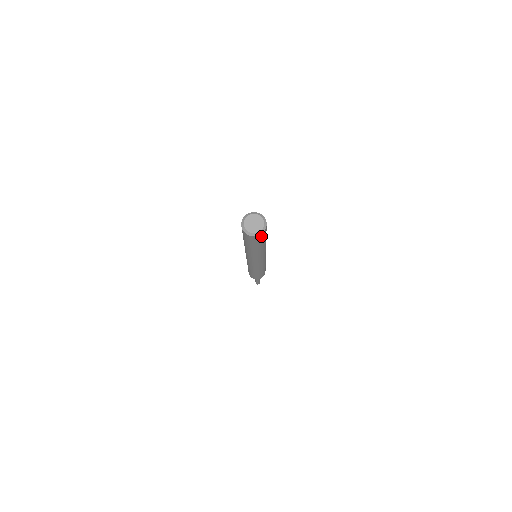
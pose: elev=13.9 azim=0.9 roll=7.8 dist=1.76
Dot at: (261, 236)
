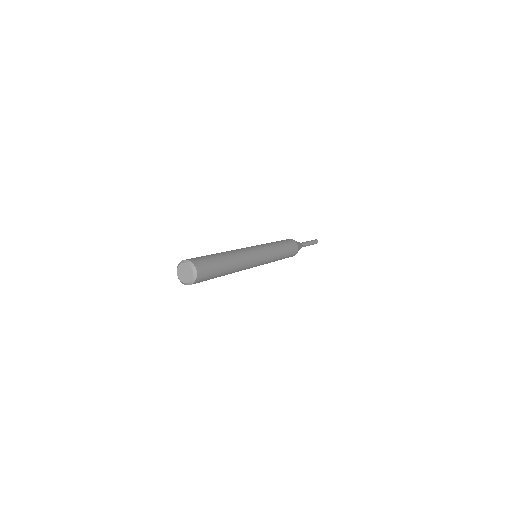
Dot at: occluded
